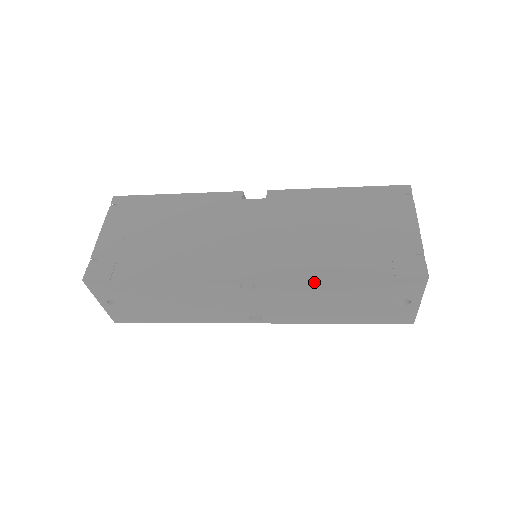
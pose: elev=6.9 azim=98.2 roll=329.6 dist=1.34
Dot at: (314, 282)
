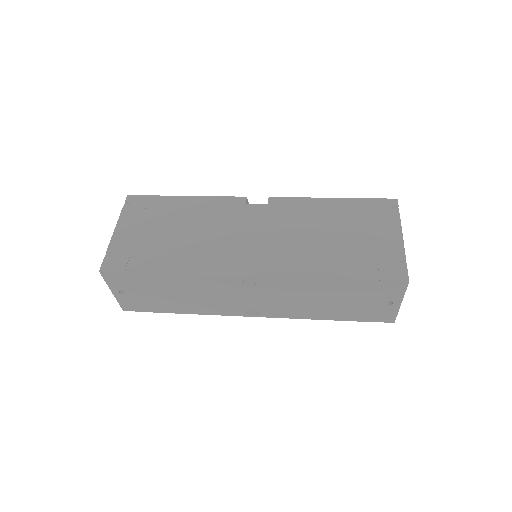
Dot at: (308, 282)
